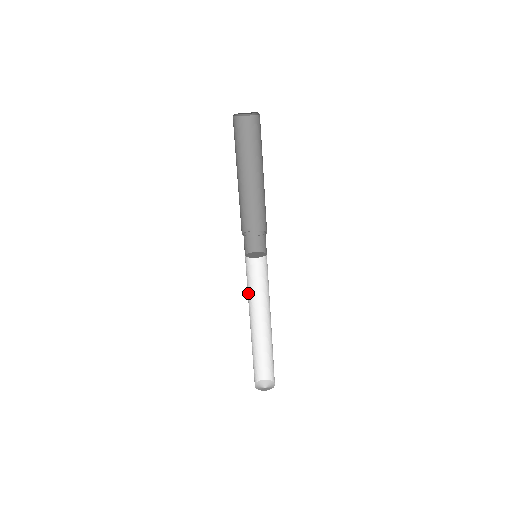
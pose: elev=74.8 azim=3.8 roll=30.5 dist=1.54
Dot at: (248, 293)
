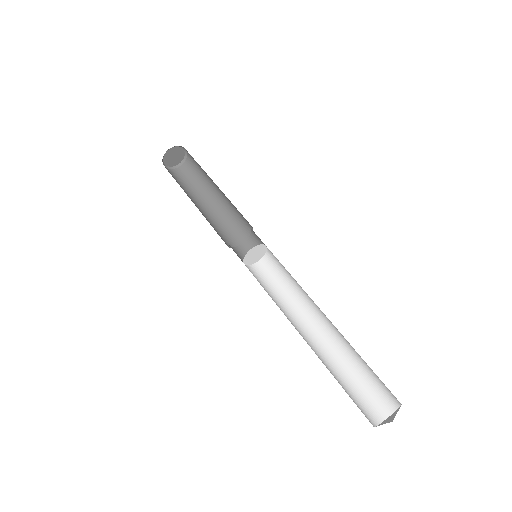
Dot at: occluded
